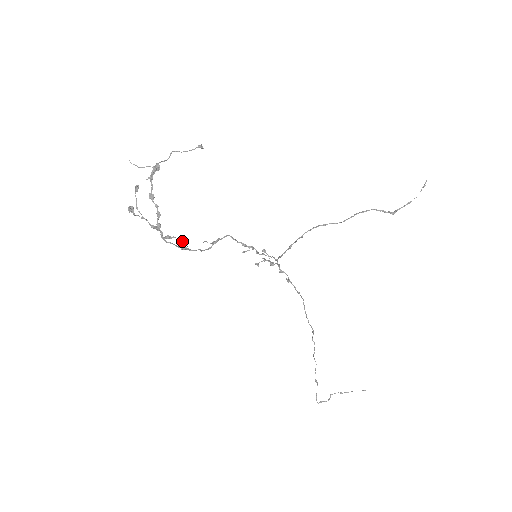
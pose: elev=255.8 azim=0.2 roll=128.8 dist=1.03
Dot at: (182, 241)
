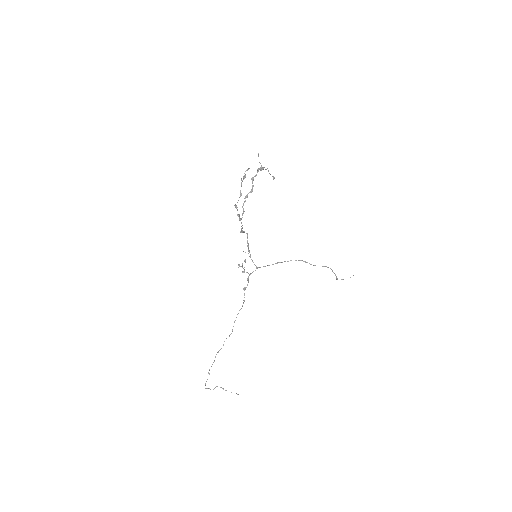
Dot at: occluded
